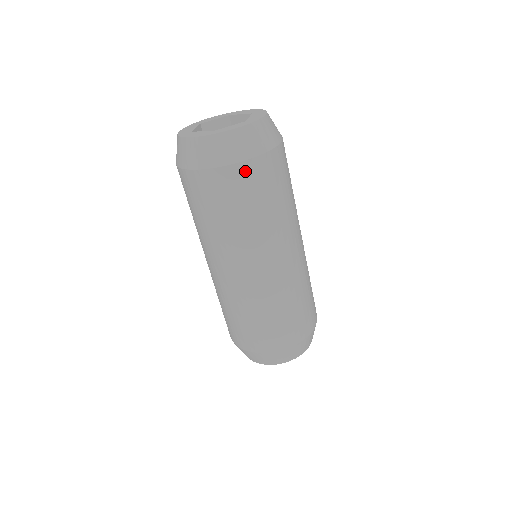
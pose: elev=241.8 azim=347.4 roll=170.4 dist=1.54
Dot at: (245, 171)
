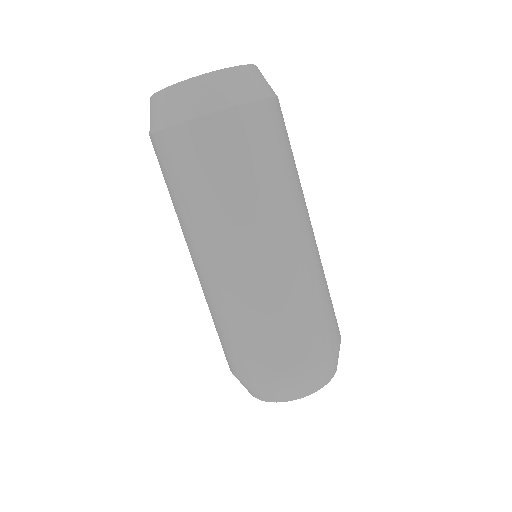
Dot at: (198, 132)
